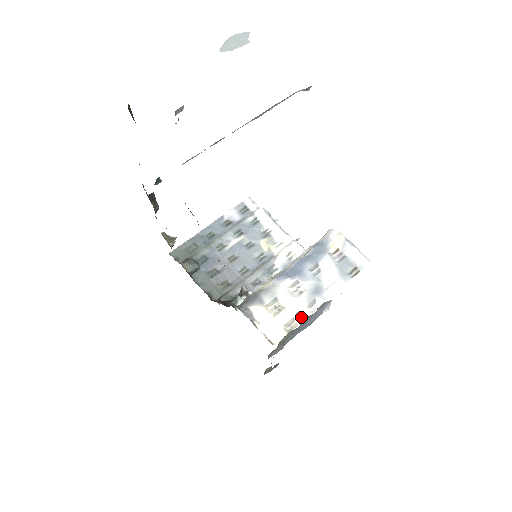
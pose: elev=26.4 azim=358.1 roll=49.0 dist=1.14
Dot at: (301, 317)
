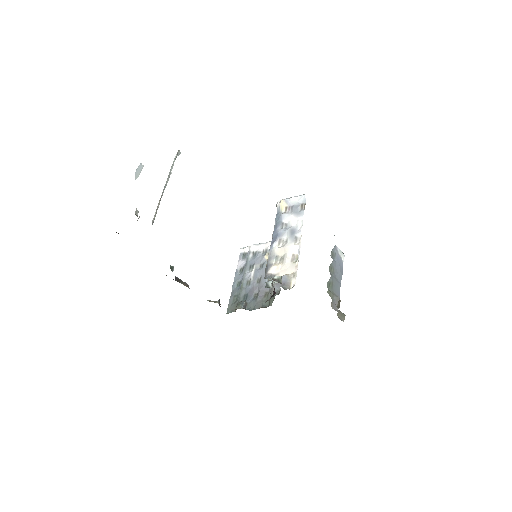
Dot at: (296, 250)
